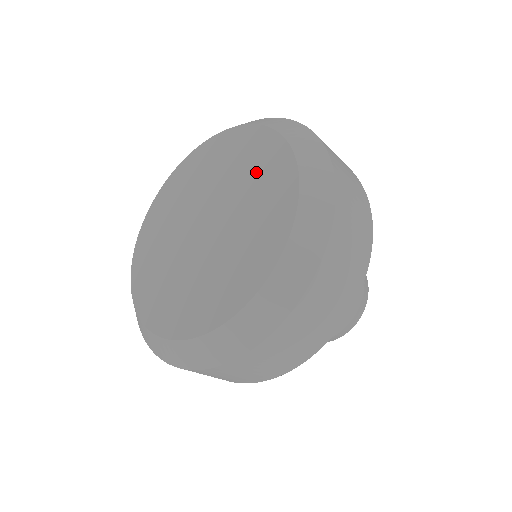
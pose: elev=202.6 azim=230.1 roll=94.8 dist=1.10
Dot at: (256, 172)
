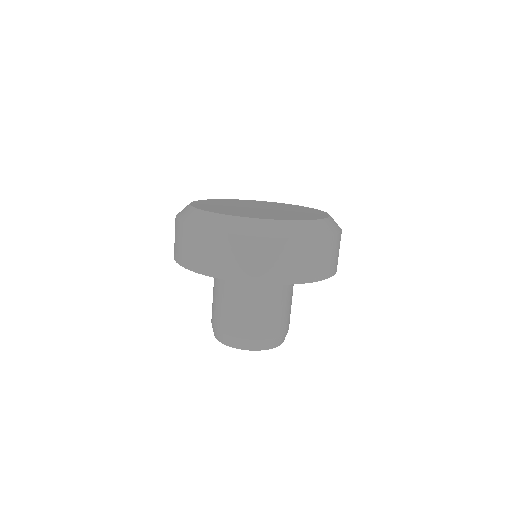
Dot at: (296, 208)
